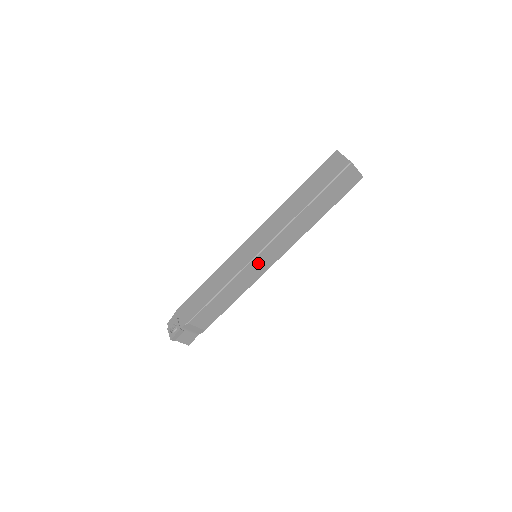
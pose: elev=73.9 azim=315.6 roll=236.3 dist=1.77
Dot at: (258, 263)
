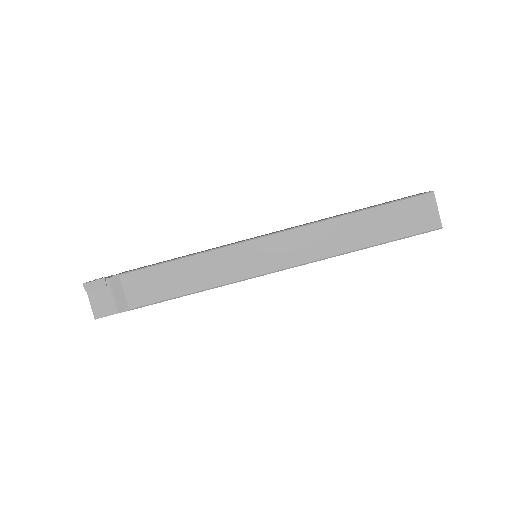
Dot at: (253, 253)
